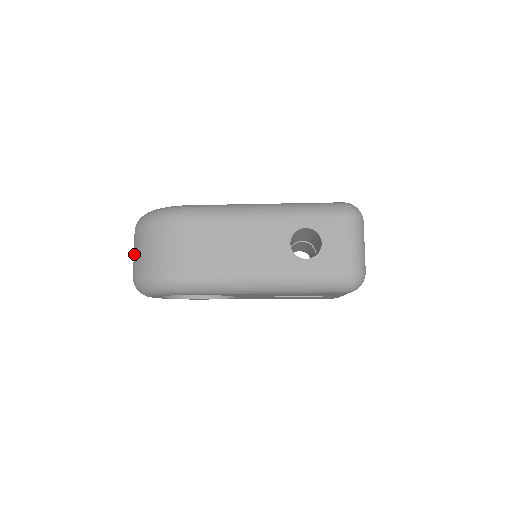
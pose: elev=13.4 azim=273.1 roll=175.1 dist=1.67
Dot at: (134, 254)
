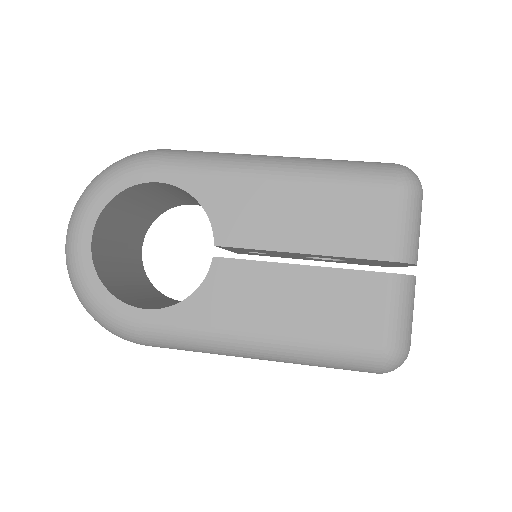
Dot at: occluded
